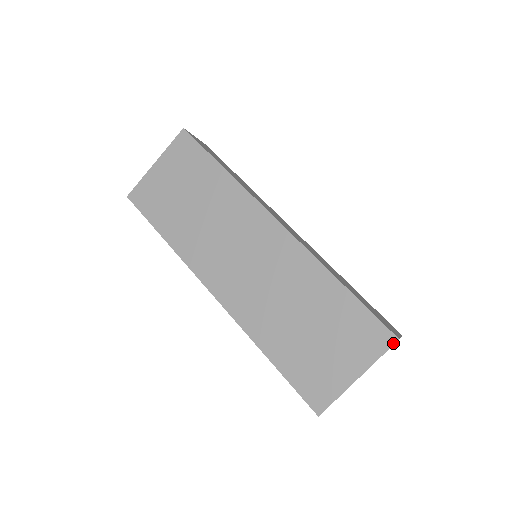
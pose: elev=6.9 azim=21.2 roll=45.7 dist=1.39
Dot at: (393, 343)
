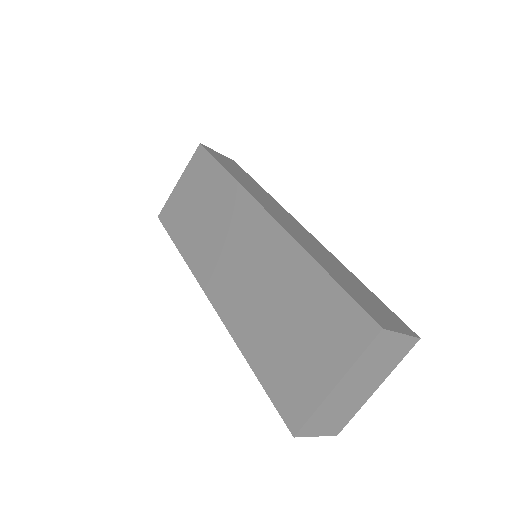
Dot at: (375, 334)
